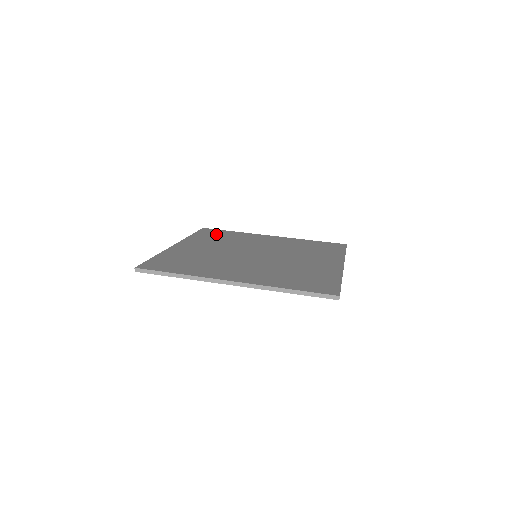
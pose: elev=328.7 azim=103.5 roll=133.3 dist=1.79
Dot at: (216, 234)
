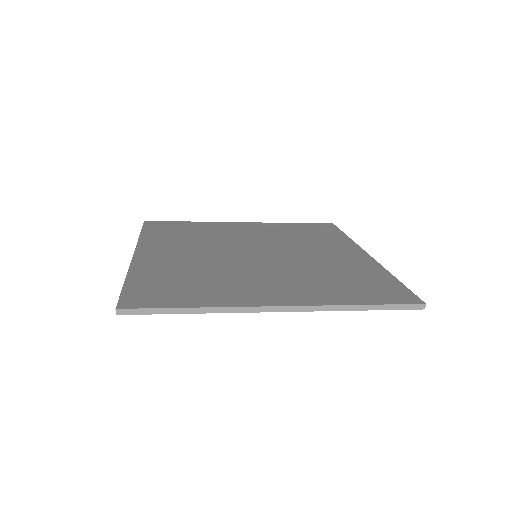
Dot at: (172, 229)
